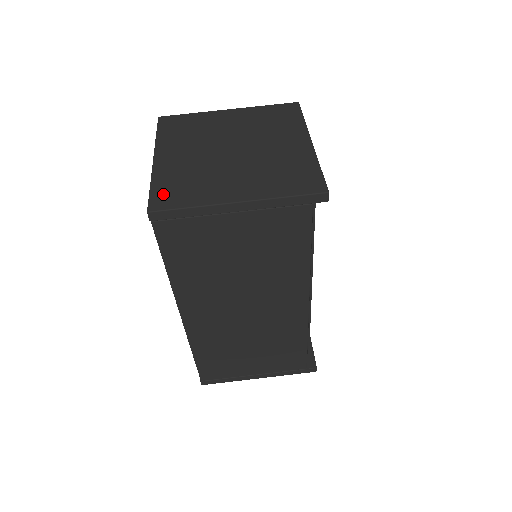
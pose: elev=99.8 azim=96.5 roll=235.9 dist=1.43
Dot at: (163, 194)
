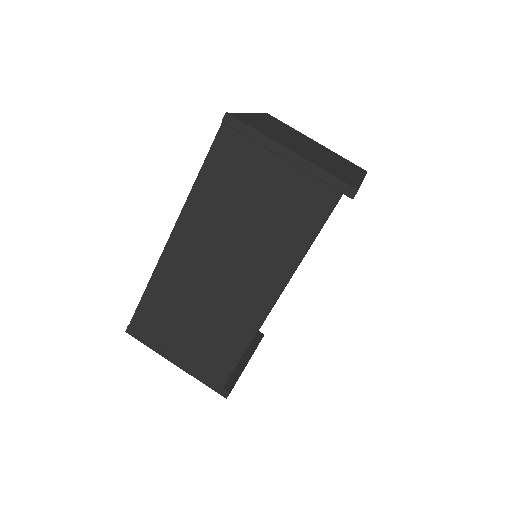
Dot at: (243, 118)
